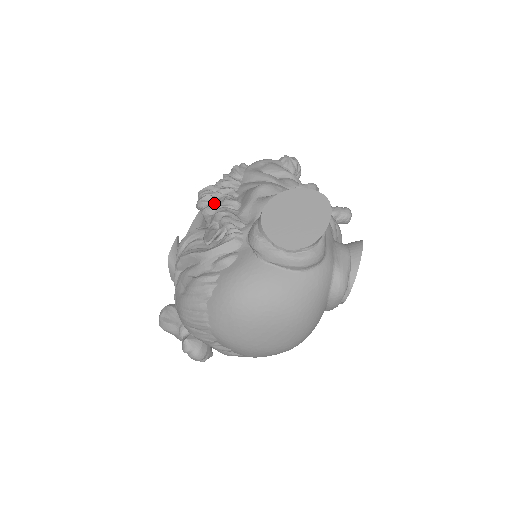
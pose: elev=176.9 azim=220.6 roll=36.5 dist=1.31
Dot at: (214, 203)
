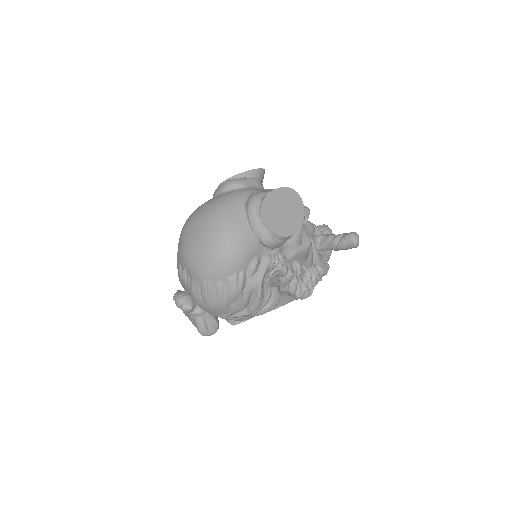
Dot at: occluded
